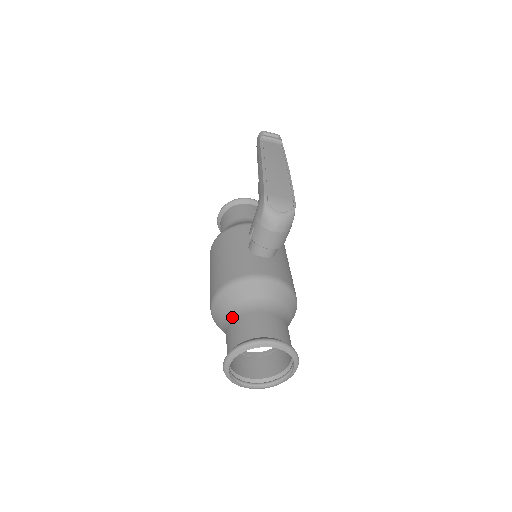
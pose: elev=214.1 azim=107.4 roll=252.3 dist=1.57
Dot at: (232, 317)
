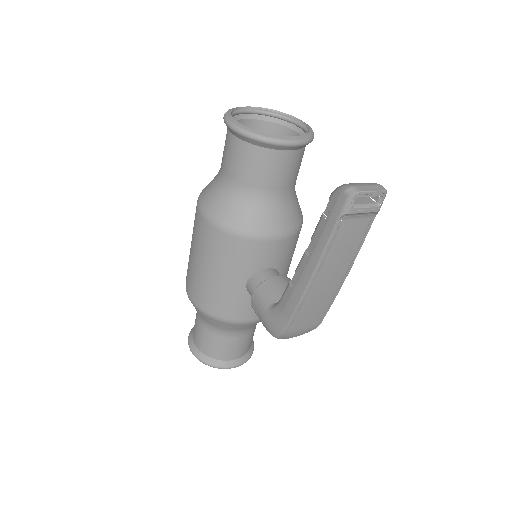
Dot at: (206, 326)
